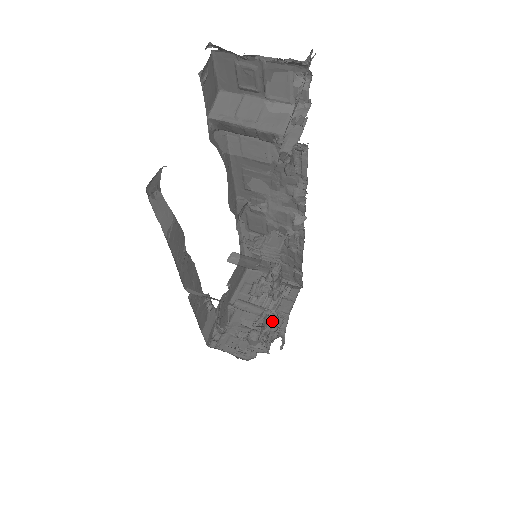
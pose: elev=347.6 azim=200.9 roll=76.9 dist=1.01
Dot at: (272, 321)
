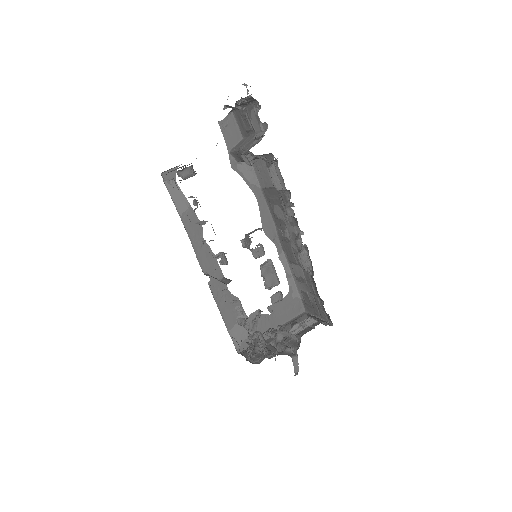
Dot at: occluded
